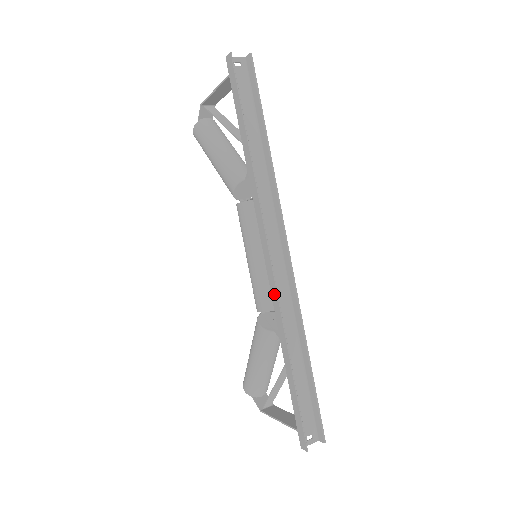
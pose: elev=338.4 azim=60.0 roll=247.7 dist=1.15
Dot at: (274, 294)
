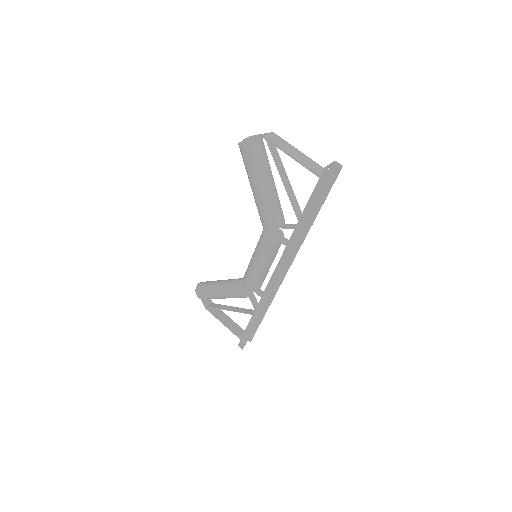
Dot at: (267, 295)
